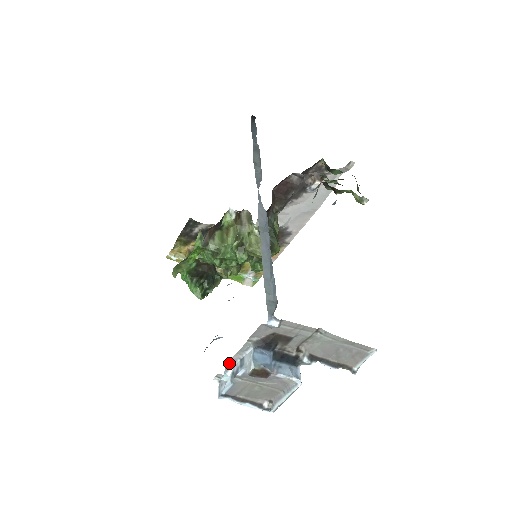
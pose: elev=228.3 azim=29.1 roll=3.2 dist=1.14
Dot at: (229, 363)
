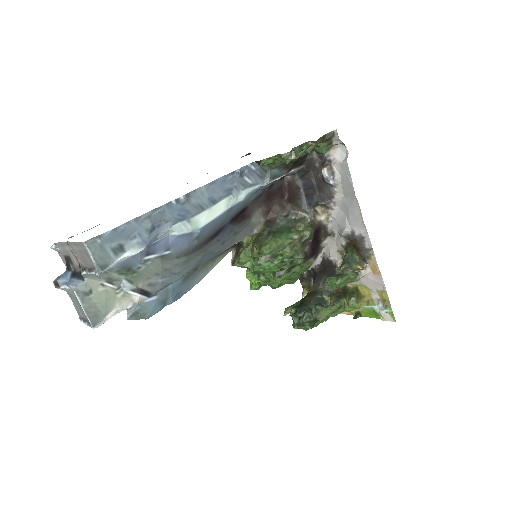
Dot at: occluded
